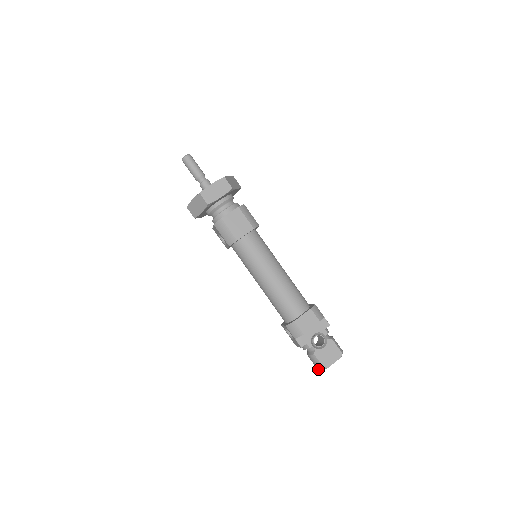
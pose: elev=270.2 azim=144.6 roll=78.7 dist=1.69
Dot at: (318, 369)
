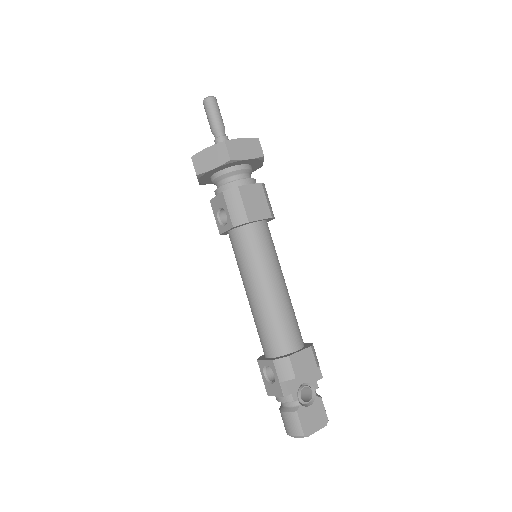
Dot at: (292, 435)
